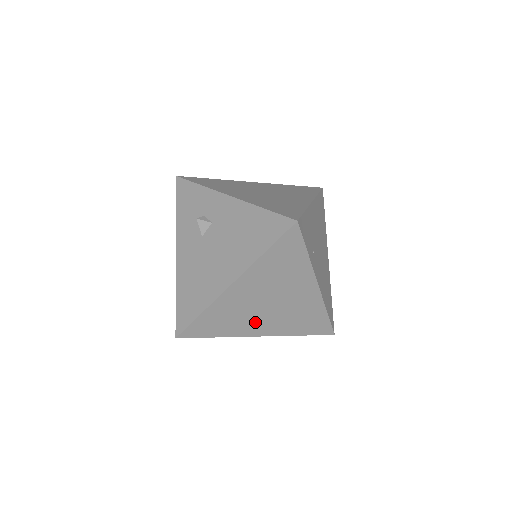
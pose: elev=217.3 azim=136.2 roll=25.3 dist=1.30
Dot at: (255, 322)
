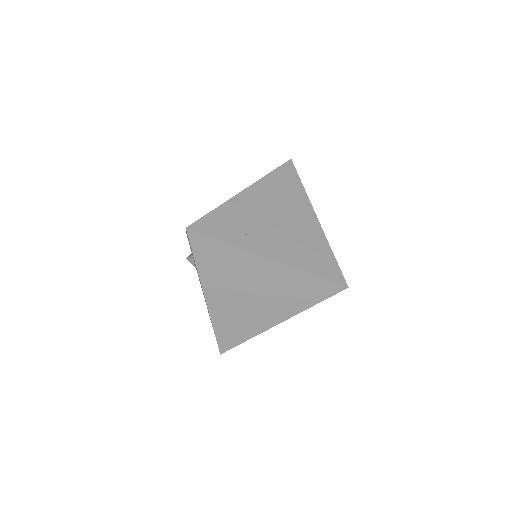
Dot at: (260, 314)
